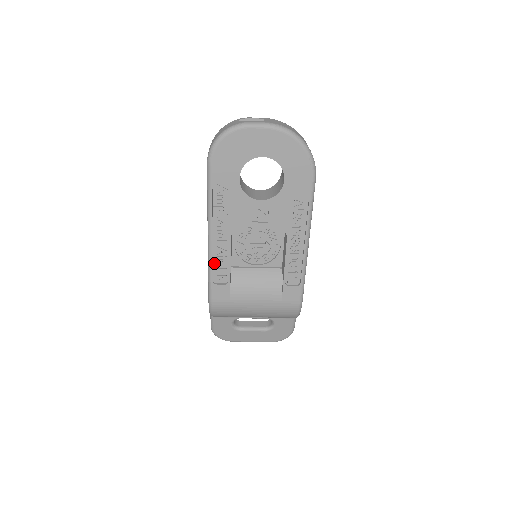
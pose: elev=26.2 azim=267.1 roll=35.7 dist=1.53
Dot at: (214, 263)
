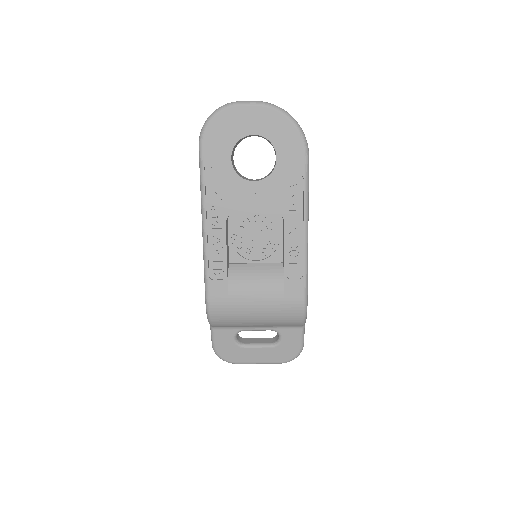
Dot at: (210, 256)
